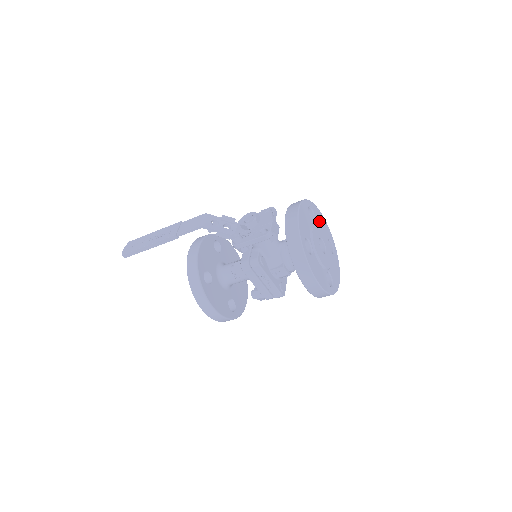
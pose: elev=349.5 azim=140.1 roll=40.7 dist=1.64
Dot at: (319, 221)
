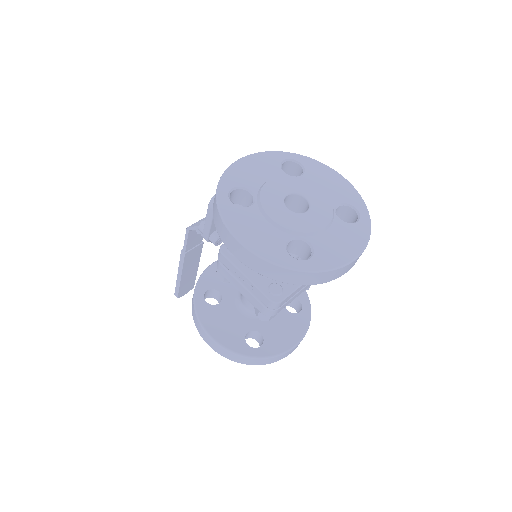
Dot at: (318, 179)
